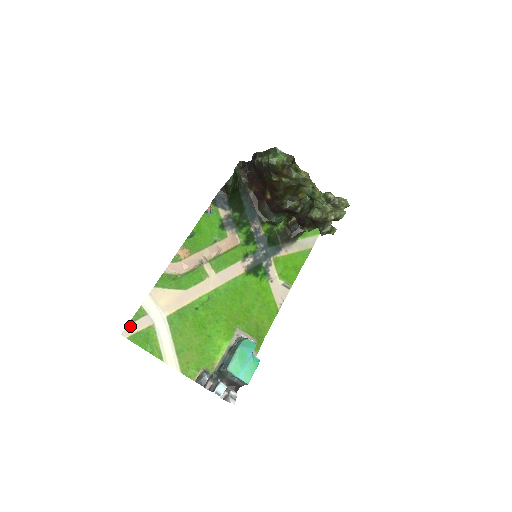
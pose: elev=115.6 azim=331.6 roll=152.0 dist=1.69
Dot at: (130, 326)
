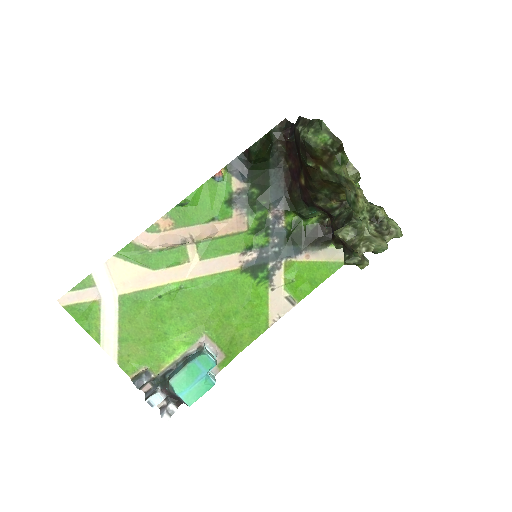
Dot at: (71, 294)
